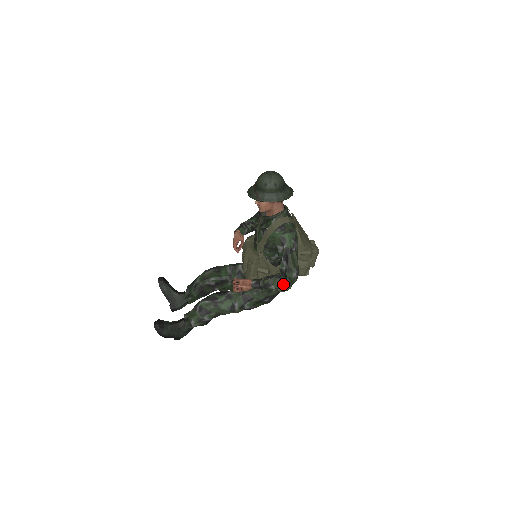
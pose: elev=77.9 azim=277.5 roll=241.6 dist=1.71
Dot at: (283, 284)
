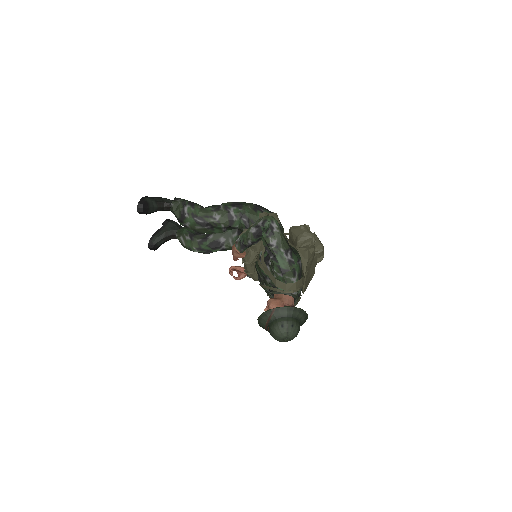
Dot at: occluded
